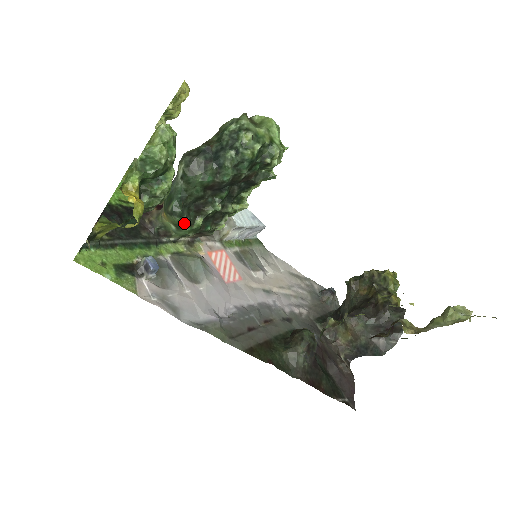
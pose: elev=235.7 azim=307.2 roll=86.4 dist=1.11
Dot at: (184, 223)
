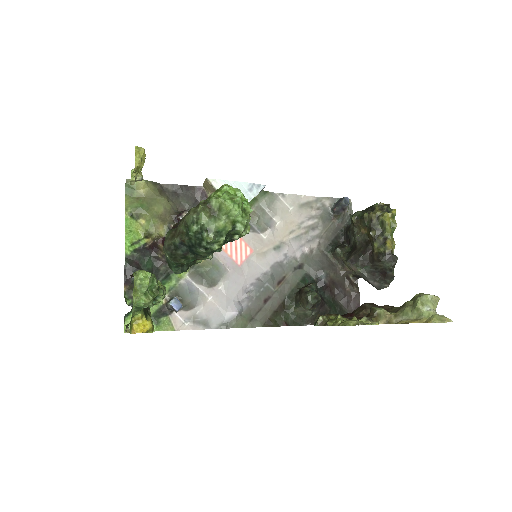
Dot at: (188, 267)
